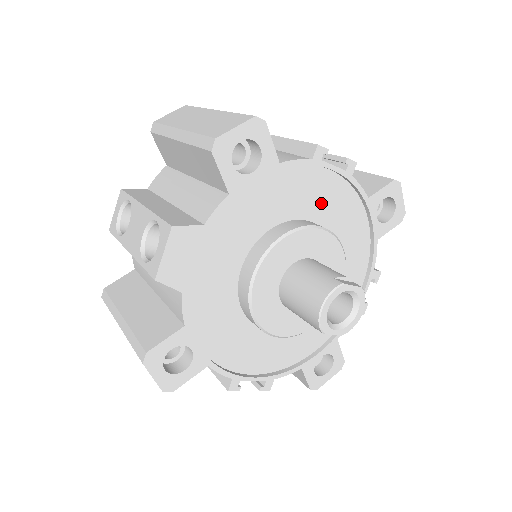
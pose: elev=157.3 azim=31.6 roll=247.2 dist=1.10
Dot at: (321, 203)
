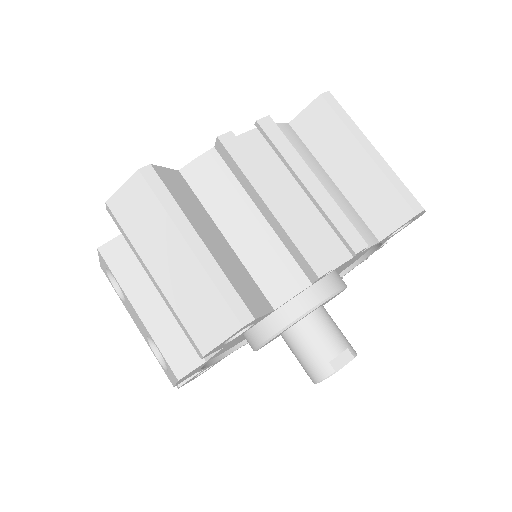
Dot at: occluded
